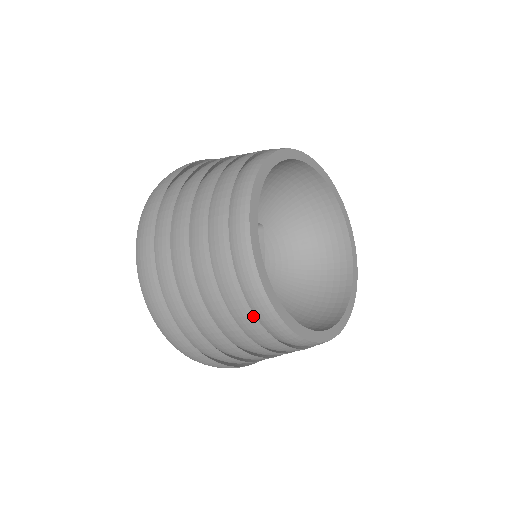
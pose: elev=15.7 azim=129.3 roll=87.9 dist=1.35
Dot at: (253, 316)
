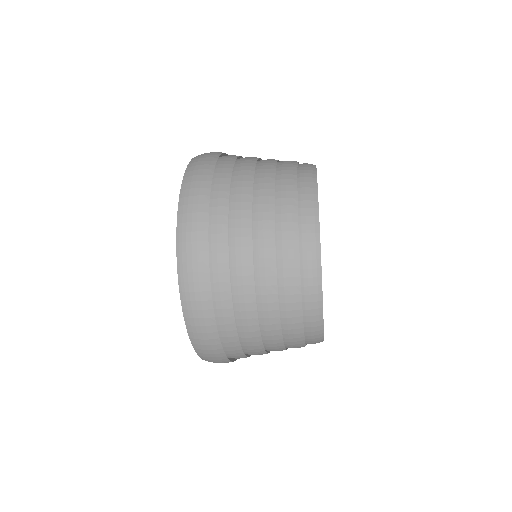
Dot at: (303, 341)
